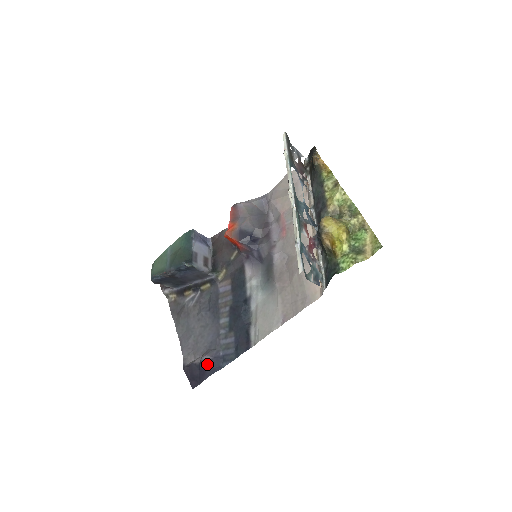
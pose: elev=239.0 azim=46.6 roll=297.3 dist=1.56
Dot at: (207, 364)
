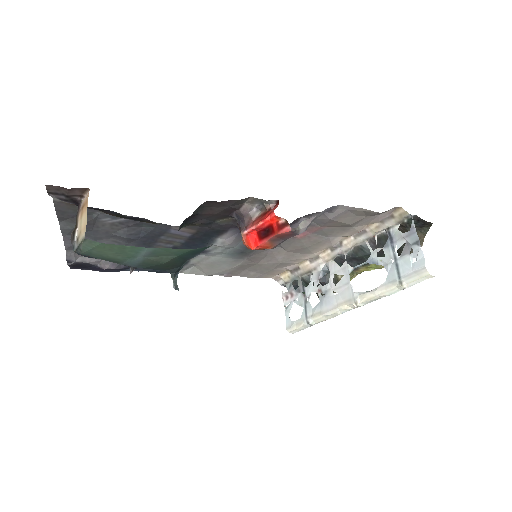
Dot at: (110, 269)
